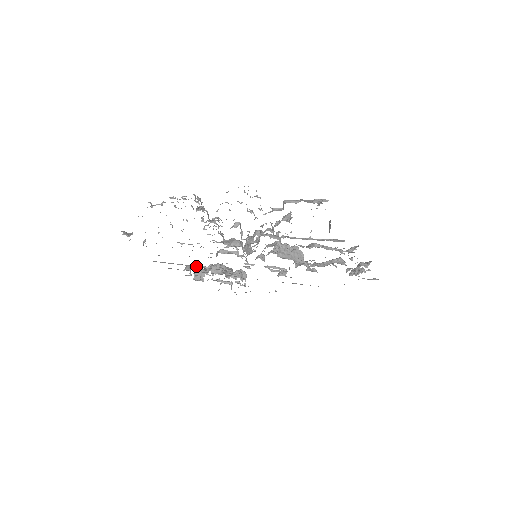
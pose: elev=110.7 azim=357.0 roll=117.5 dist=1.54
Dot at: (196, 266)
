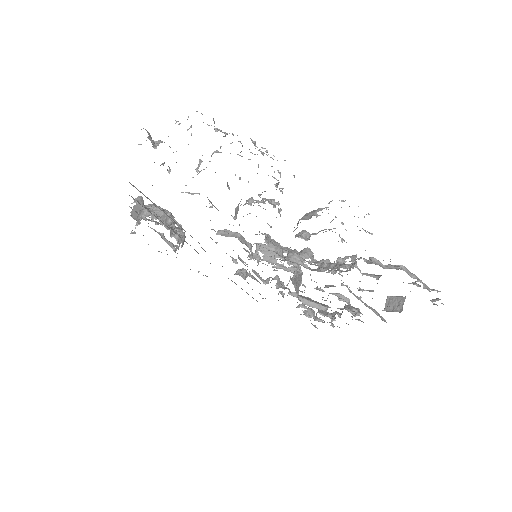
Dot at: occluded
